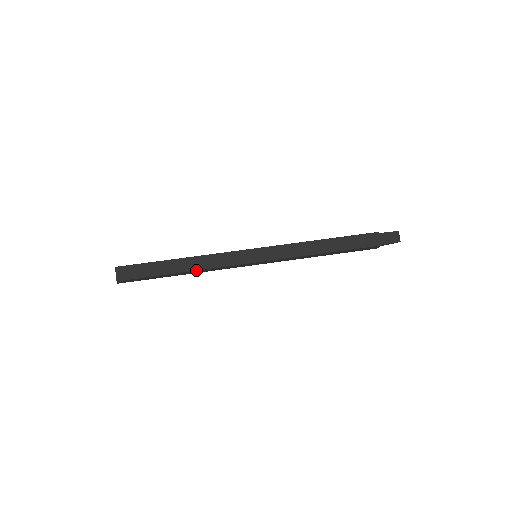
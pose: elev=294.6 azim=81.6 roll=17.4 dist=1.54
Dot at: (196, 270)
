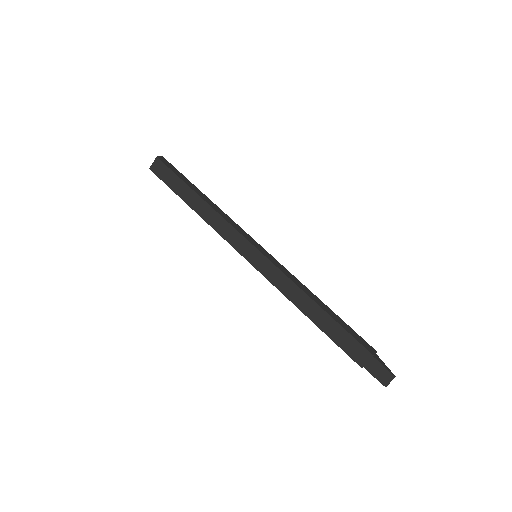
Dot at: (203, 218)
